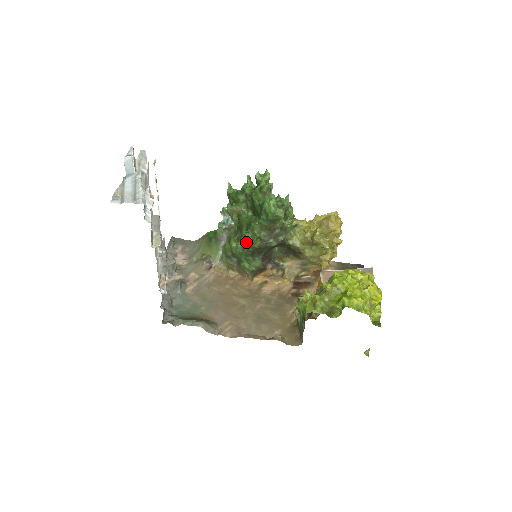
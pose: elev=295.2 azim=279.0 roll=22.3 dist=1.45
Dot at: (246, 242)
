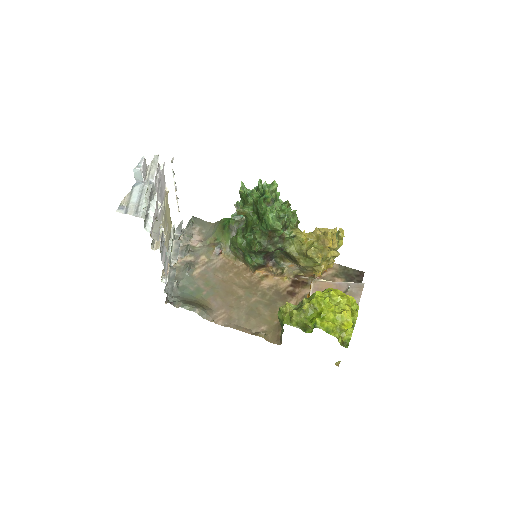
Dot at: (248, 242)
